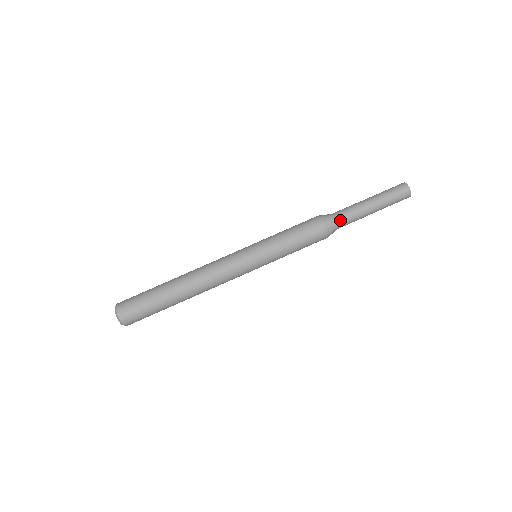
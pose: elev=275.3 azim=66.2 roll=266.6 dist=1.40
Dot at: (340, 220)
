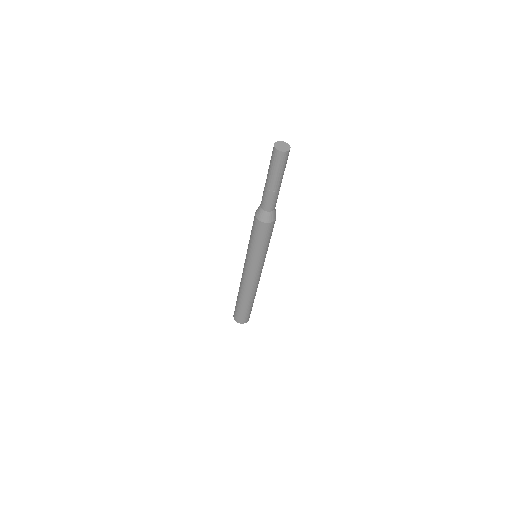
Dot at: (267, 209)
